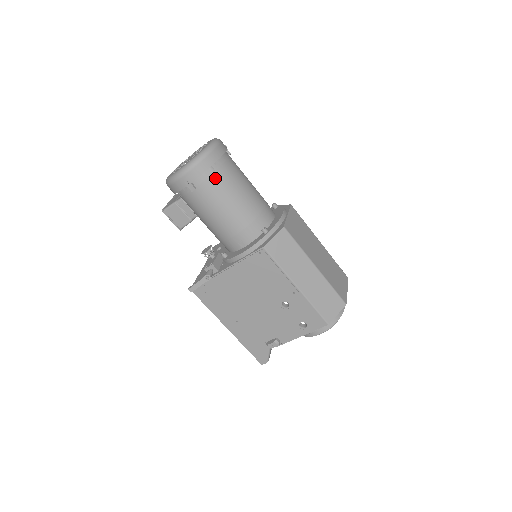
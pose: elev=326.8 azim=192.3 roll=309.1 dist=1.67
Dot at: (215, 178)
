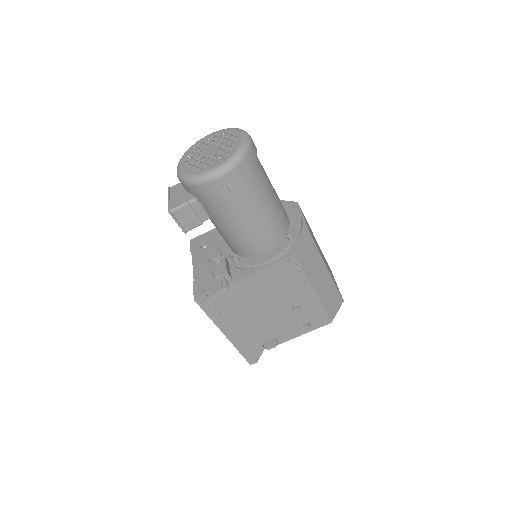
Dot at: (251, 180)
